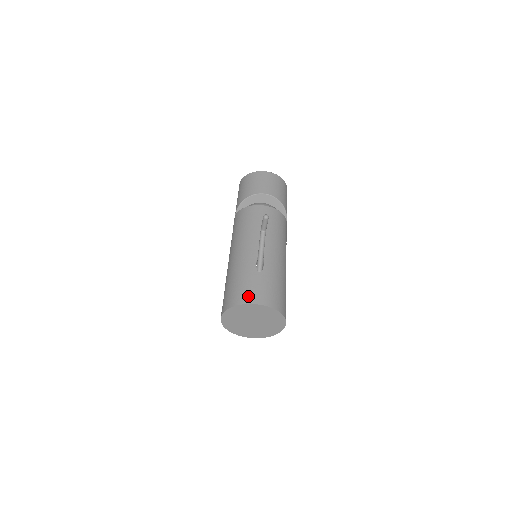
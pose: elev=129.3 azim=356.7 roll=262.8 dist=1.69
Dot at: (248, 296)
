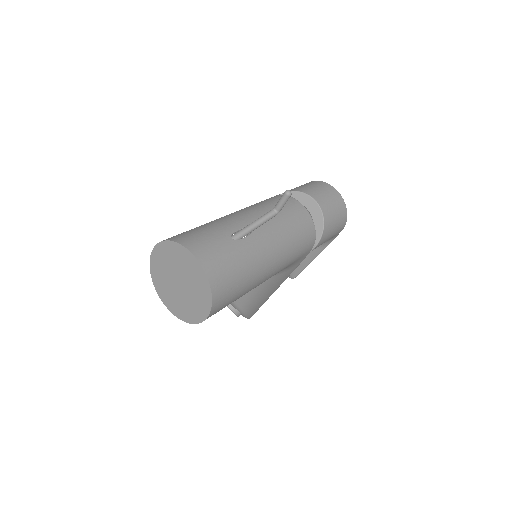
Dot at: (194, 243)
